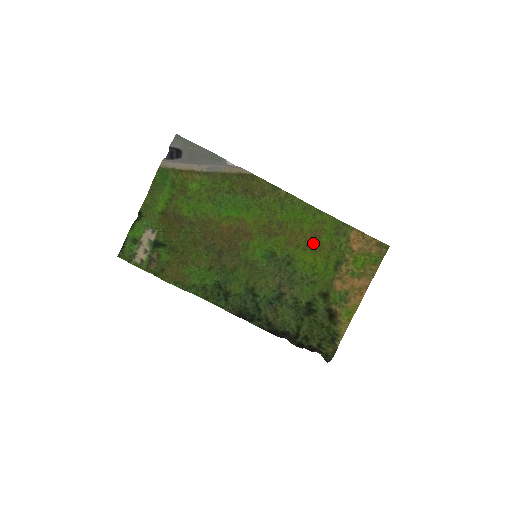
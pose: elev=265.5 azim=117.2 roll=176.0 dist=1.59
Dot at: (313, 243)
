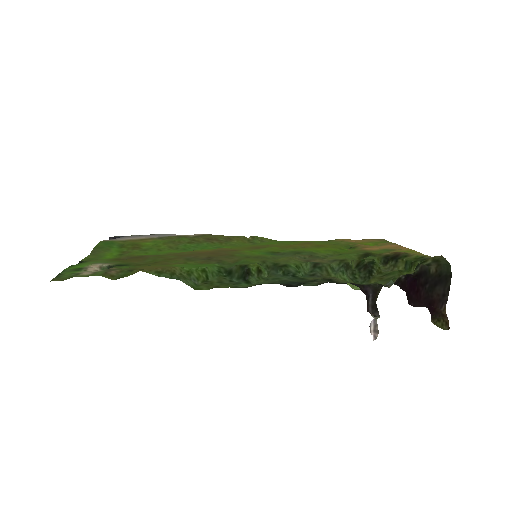
Dot at: (310, 246)
